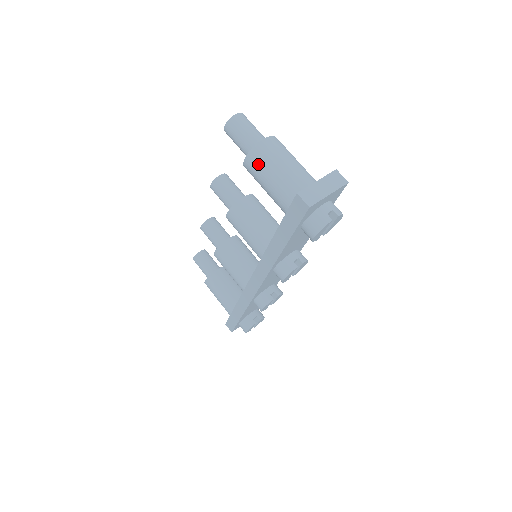
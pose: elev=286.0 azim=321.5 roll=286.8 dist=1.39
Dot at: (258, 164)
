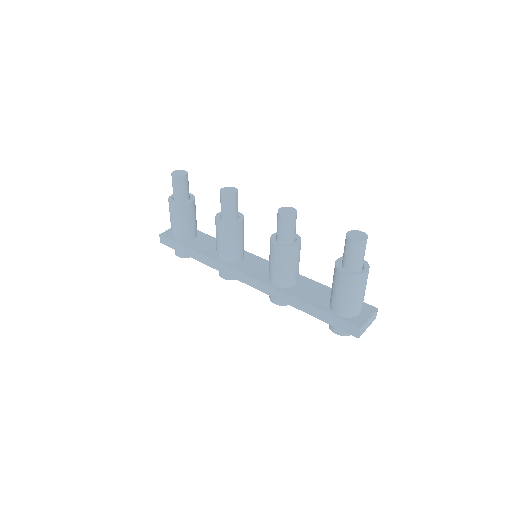
Dot at: (351, 285)
